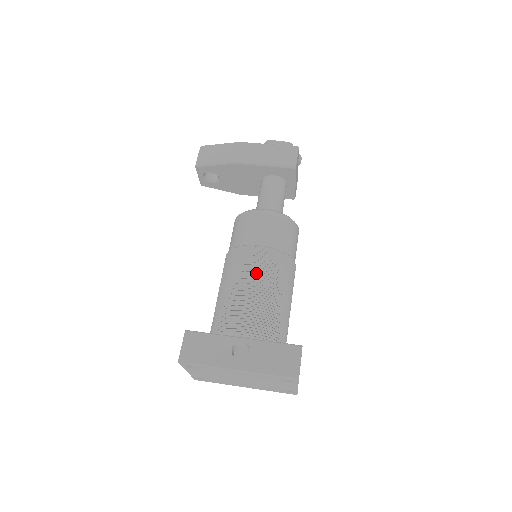
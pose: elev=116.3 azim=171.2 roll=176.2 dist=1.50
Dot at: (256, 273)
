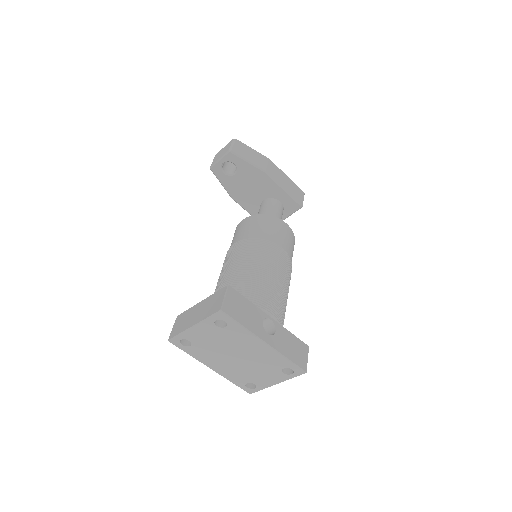
Dot at: (281, 269)
